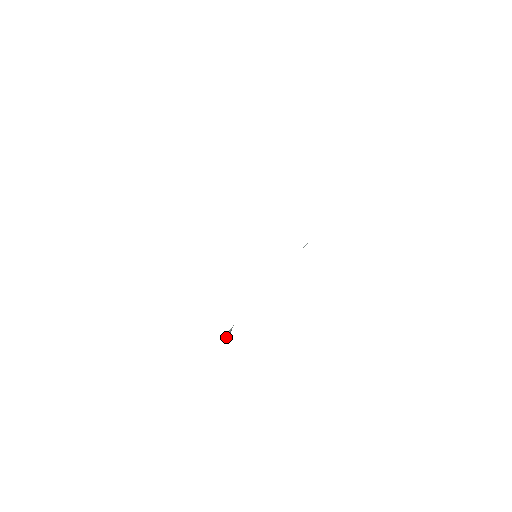
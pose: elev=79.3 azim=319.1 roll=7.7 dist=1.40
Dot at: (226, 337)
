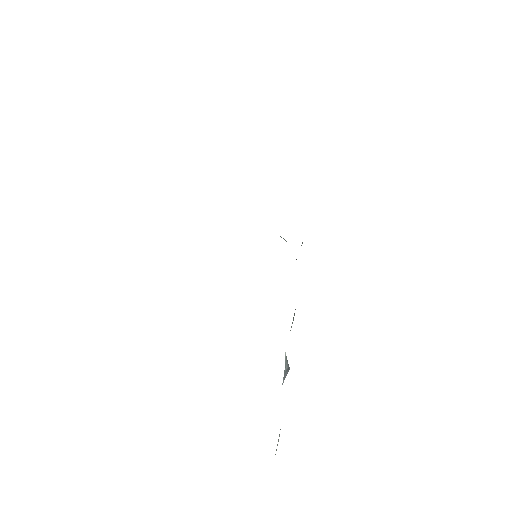
Dot at: (286, 373)
